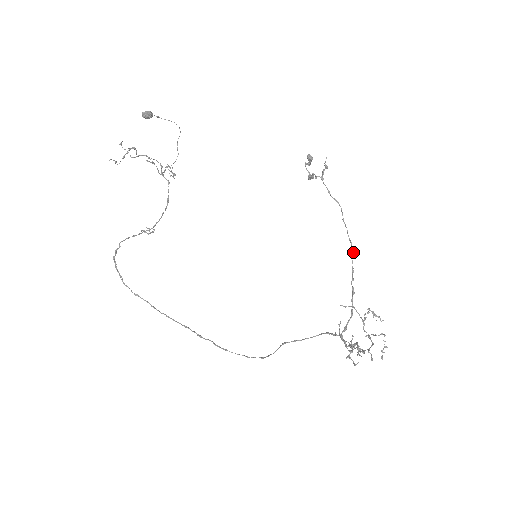
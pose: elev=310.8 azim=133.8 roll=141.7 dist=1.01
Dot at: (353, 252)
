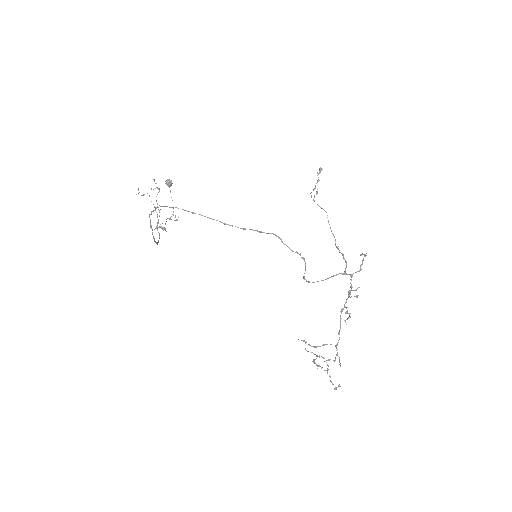
Dot at: (335, 239)
